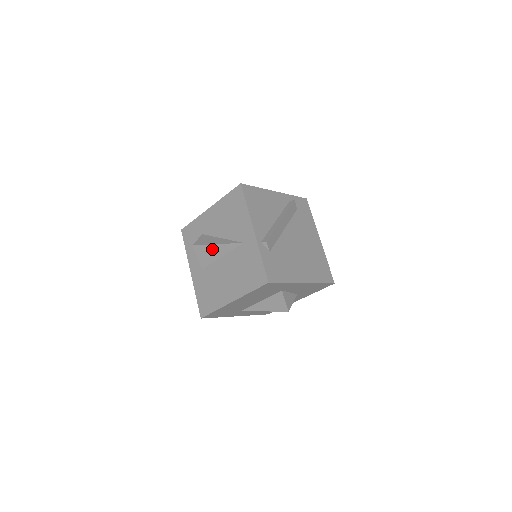
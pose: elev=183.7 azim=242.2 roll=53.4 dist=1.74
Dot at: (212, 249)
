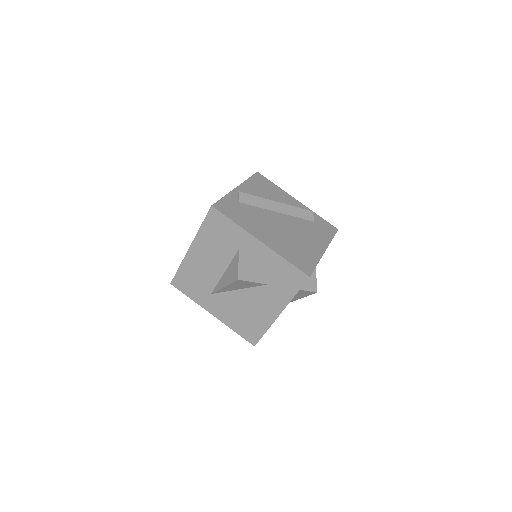
Dot at: occluded
